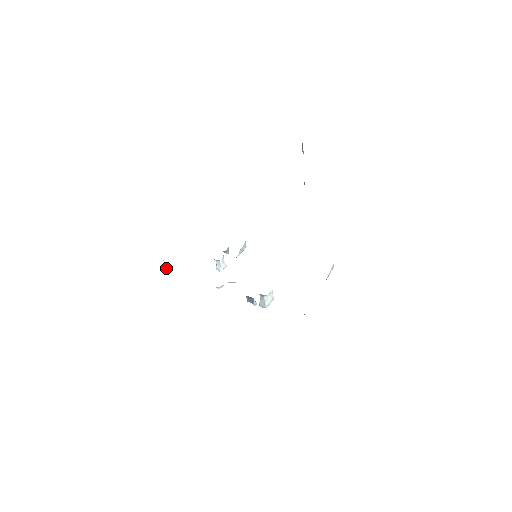
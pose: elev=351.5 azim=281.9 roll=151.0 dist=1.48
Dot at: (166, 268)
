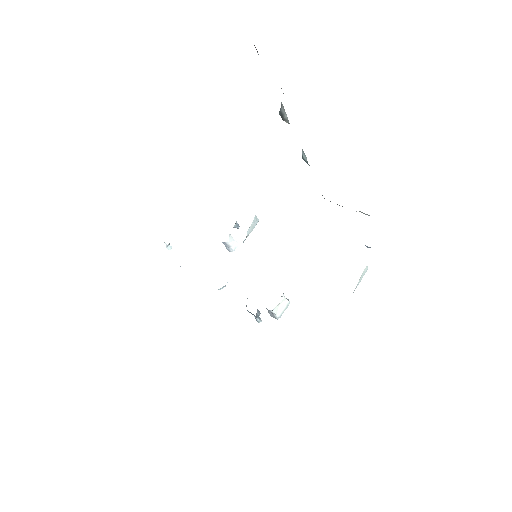
Dot at: (170, 248)
